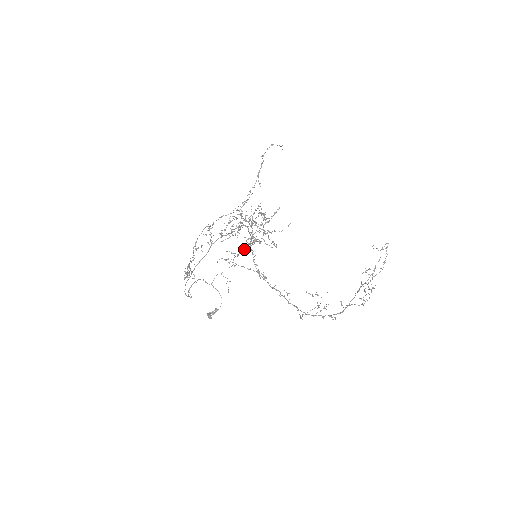
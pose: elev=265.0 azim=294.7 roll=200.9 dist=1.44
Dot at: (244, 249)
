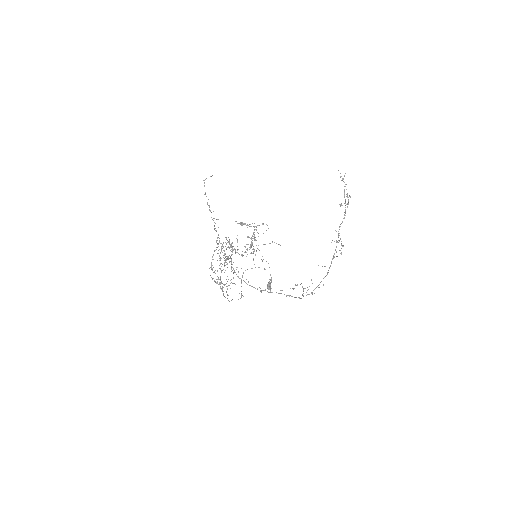
Dot at: occluded
